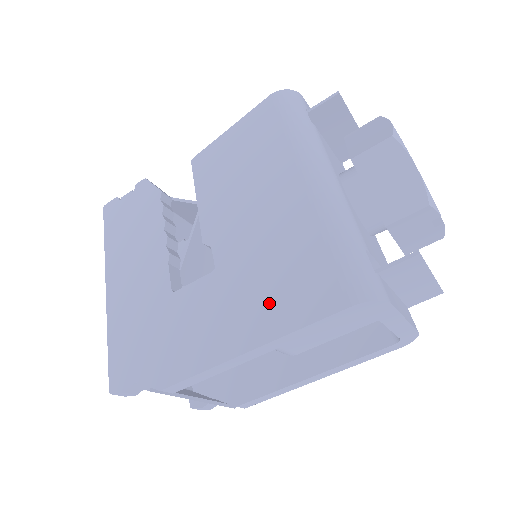
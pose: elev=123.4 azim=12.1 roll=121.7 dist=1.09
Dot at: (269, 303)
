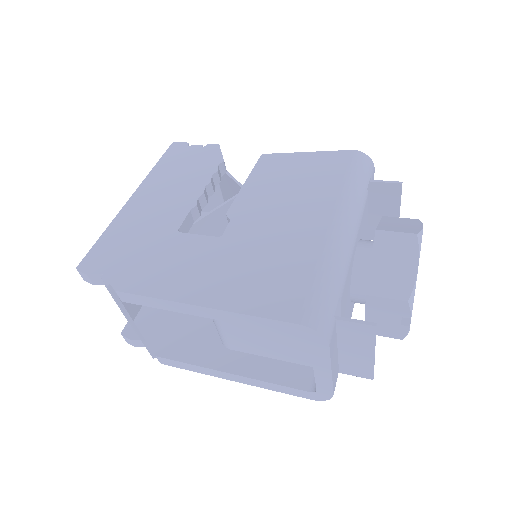
Dot at: (242, 284)
